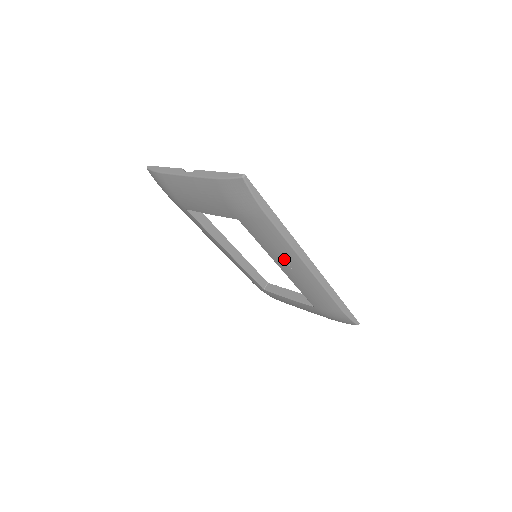
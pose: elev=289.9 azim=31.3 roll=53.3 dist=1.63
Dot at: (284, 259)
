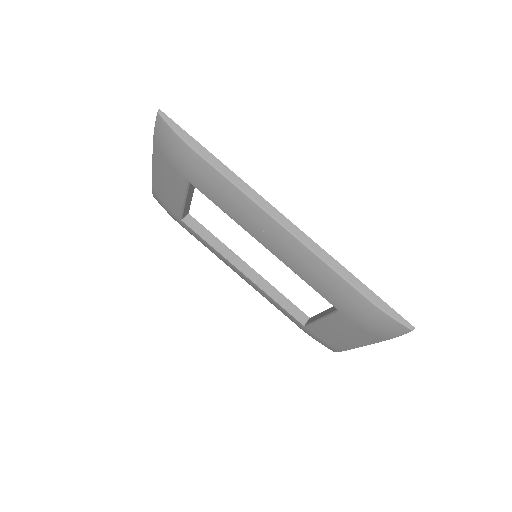
Dot at: (251, 221)
